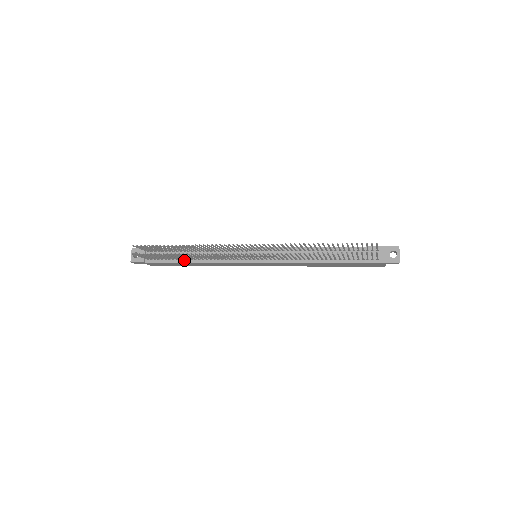
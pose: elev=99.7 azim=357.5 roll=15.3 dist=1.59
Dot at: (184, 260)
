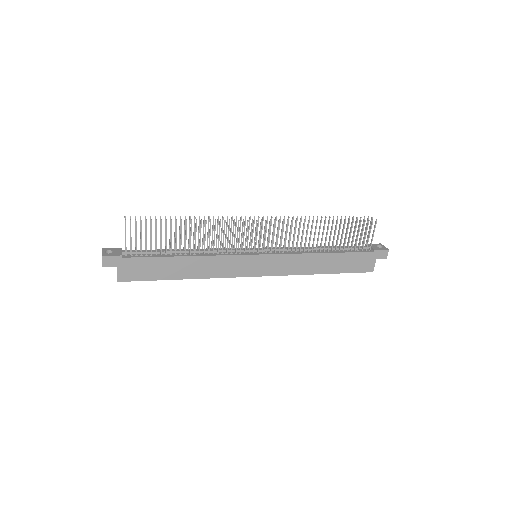
Dot at: (175, 255)
